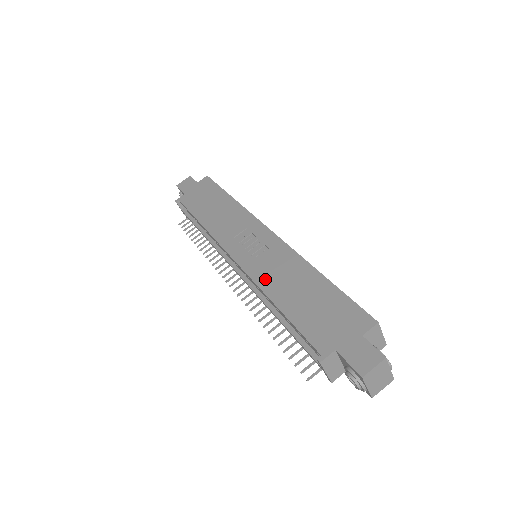
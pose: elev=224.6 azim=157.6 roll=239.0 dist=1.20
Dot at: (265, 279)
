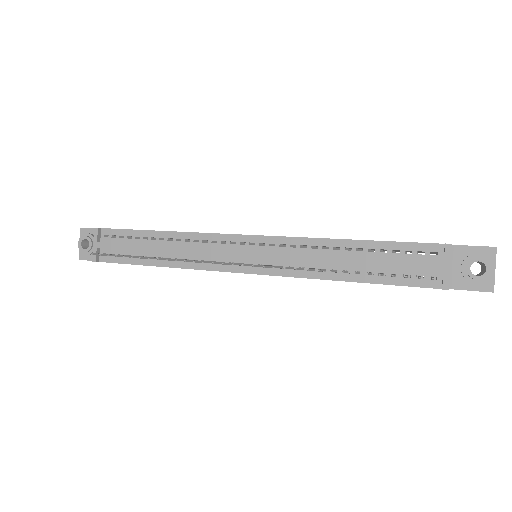
Dot at: occluded
